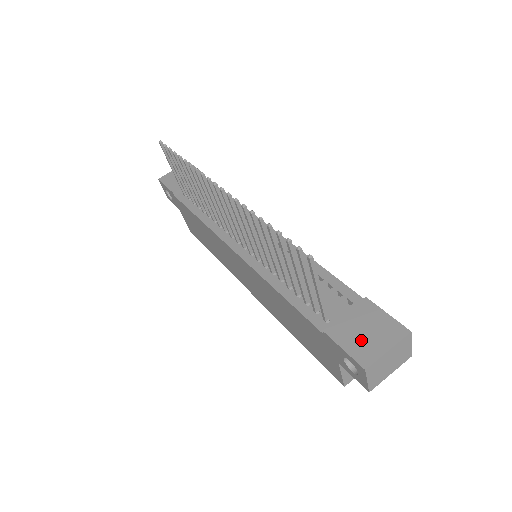
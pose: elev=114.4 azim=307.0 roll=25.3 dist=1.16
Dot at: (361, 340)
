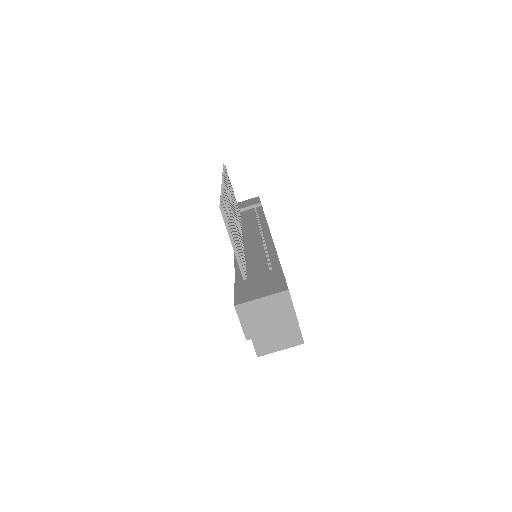
Dot at: (251, 290)
